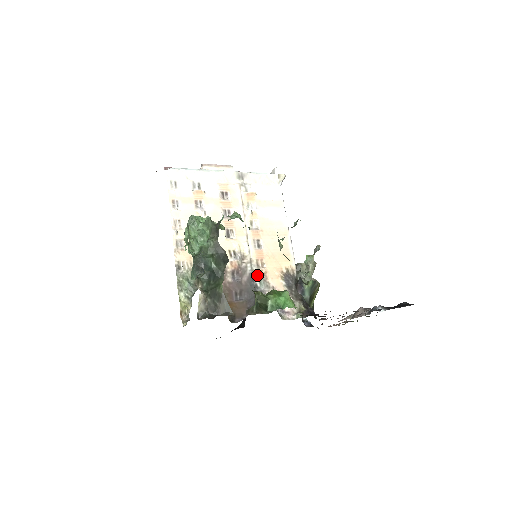
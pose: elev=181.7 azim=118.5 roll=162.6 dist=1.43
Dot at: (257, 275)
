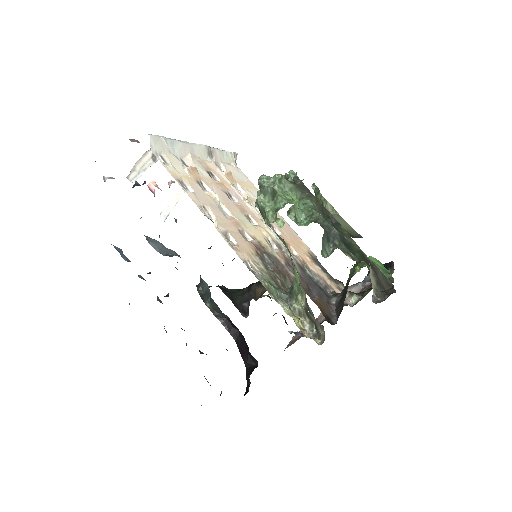
Dot at: (301, 264)
